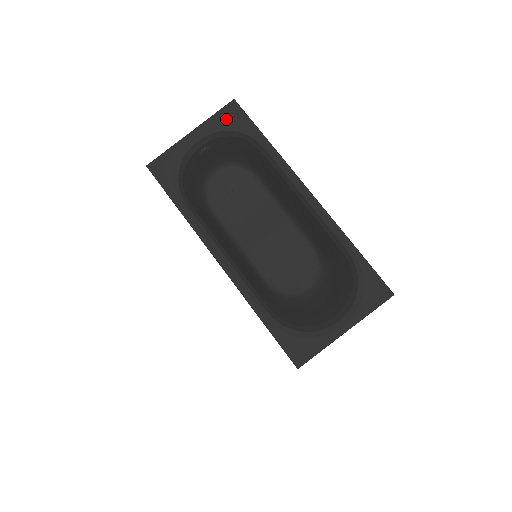
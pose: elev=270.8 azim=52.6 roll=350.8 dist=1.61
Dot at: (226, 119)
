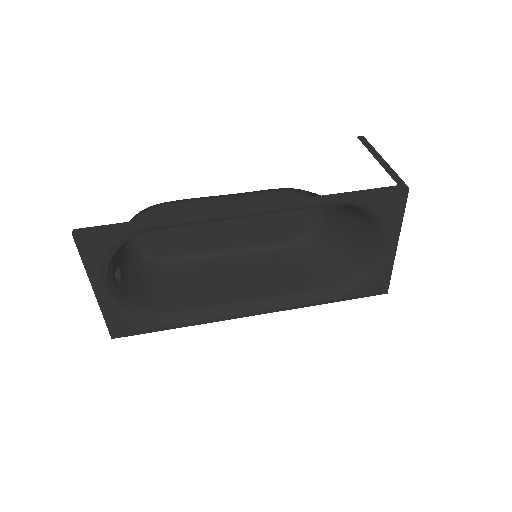
Dot at: (97, 253)
